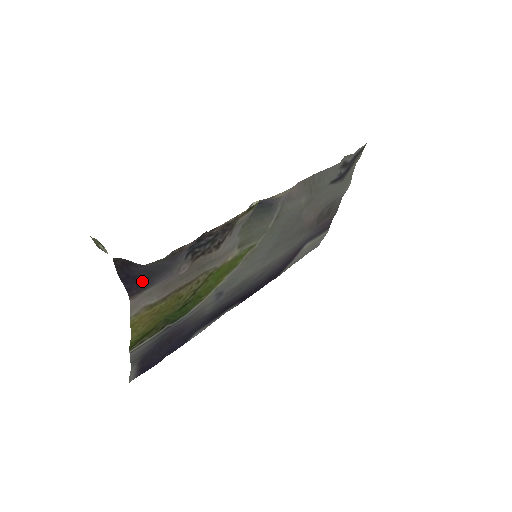
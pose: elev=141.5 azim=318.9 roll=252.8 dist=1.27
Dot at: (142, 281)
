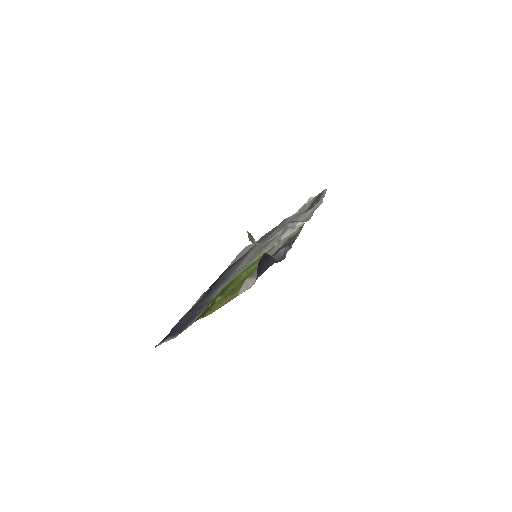
Dot at: (260, 272)
